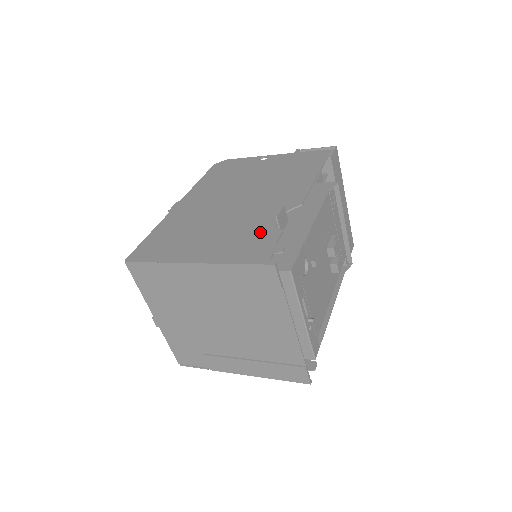
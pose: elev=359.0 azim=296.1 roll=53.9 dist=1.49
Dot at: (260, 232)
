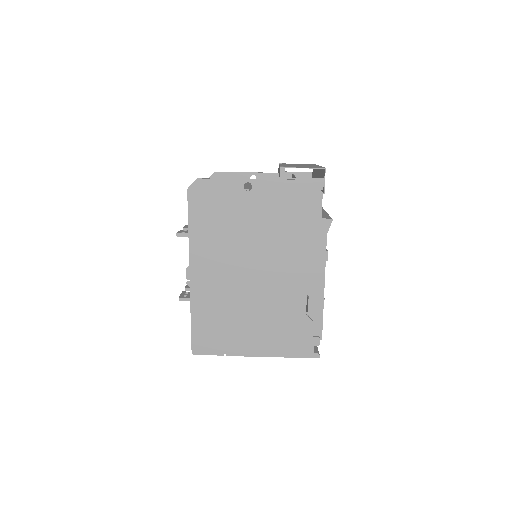
Dot at: (295, 322)
